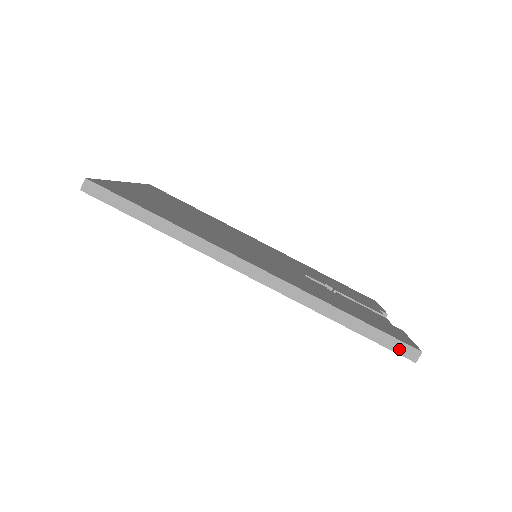
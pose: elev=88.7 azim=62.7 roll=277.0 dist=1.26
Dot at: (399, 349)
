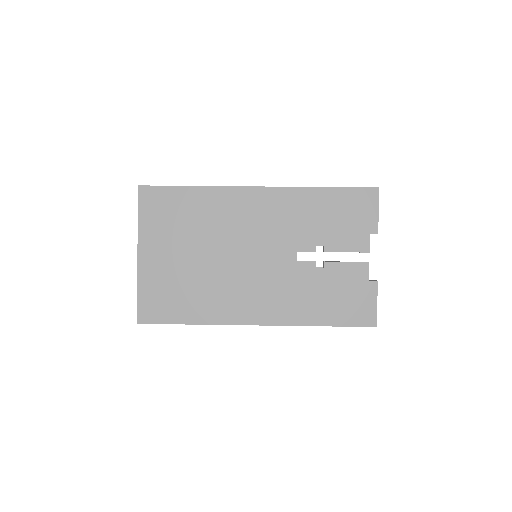
Dot at: (364, 188)
